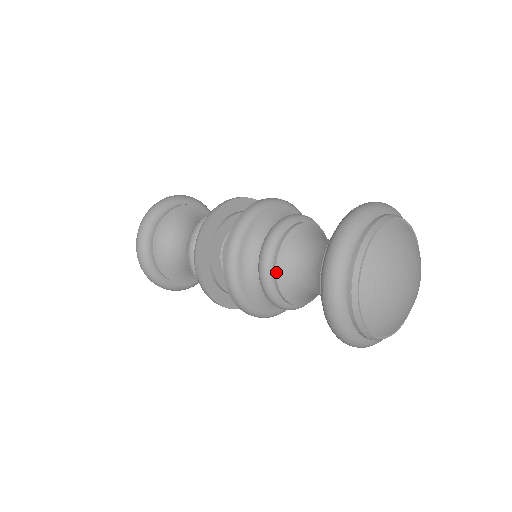
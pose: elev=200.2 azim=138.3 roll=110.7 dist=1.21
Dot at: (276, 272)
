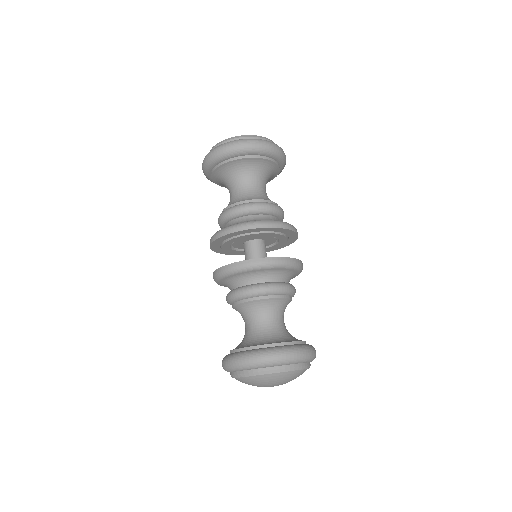
Dot at: occluded
